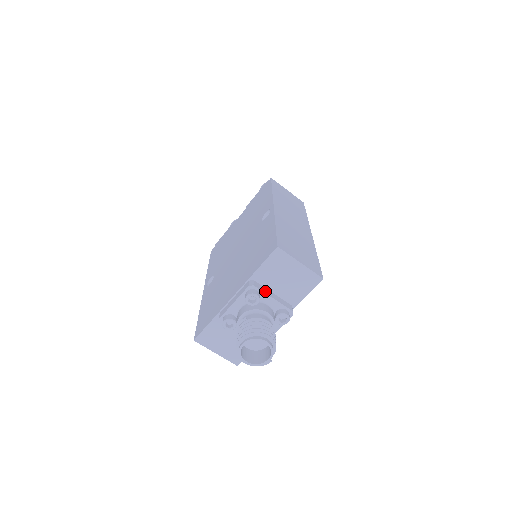
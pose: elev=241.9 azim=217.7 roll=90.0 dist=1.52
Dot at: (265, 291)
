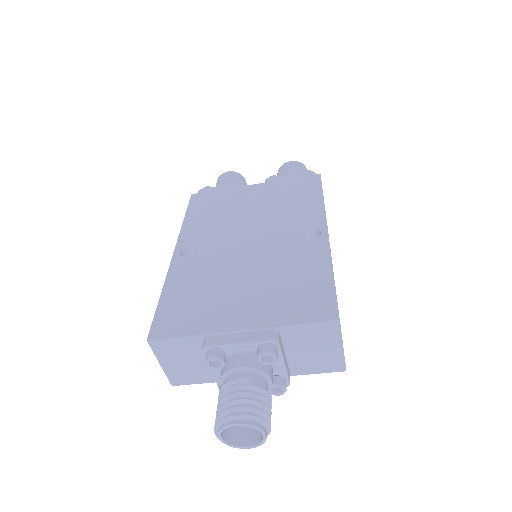
Dot at: (283, 351)
